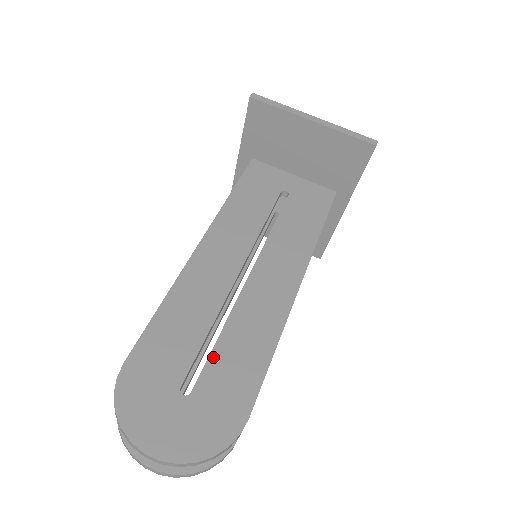
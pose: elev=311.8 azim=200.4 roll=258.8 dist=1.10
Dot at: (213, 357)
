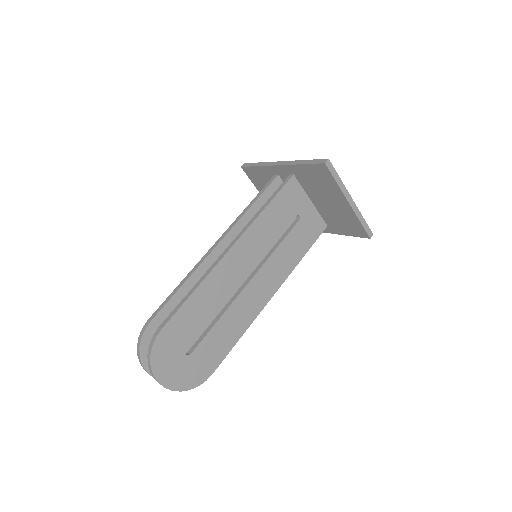
Dot at: (209, 335)
